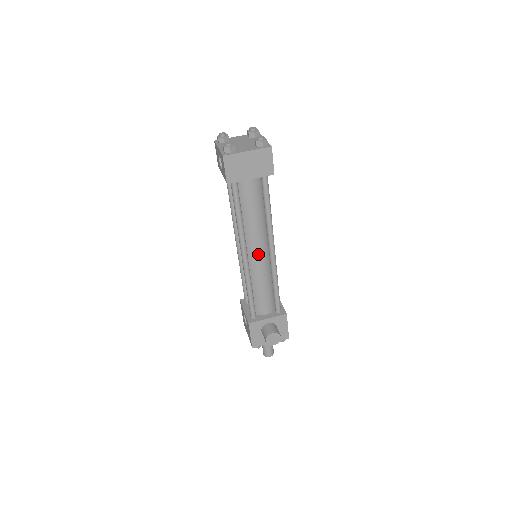
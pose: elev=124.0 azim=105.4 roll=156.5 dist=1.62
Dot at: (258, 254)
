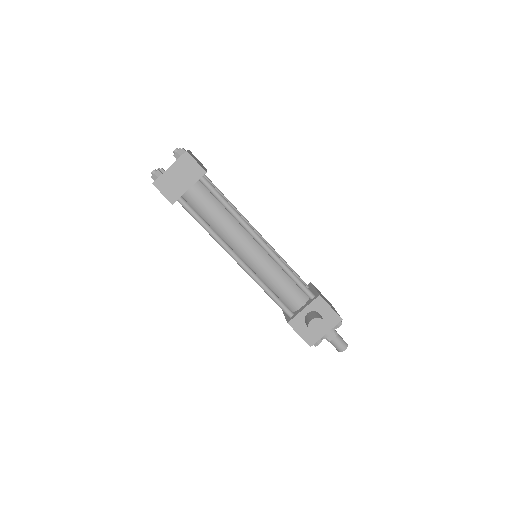
Dot at: (249, 252)
